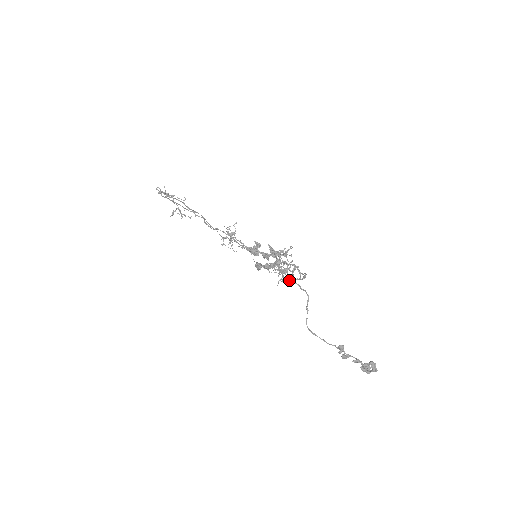
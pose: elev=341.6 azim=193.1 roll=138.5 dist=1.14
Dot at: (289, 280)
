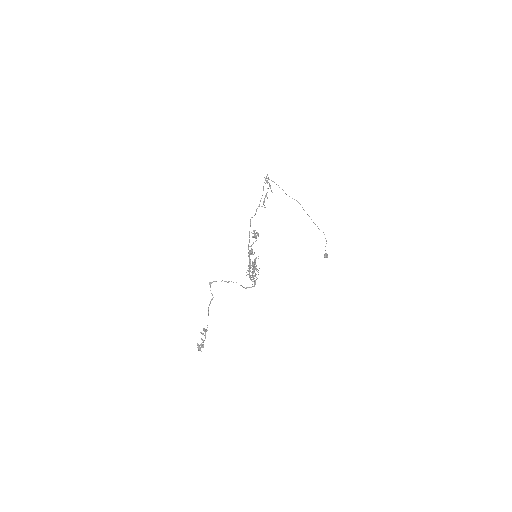
Dot at: (209, 284)
